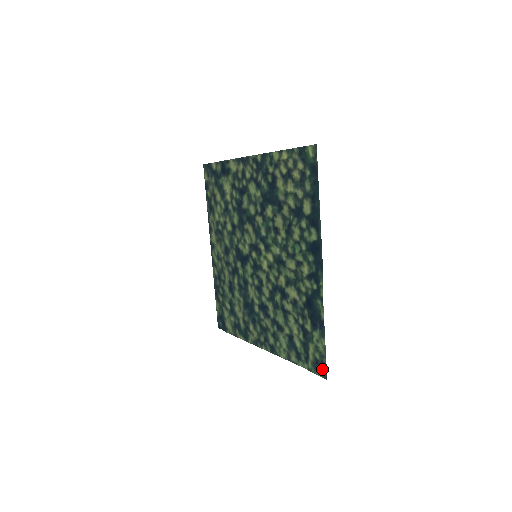
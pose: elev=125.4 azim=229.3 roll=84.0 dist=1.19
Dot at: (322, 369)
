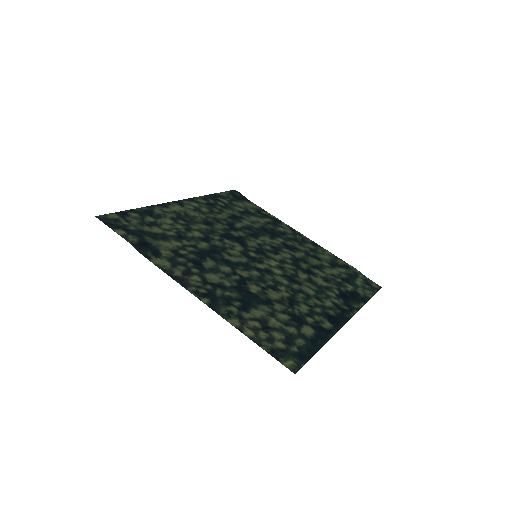
Dot at: (375, 287)
